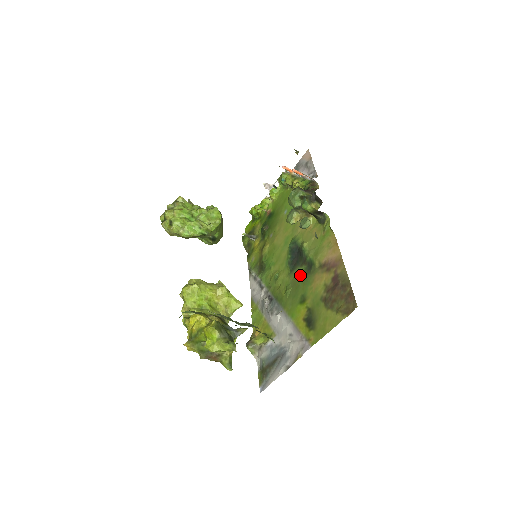
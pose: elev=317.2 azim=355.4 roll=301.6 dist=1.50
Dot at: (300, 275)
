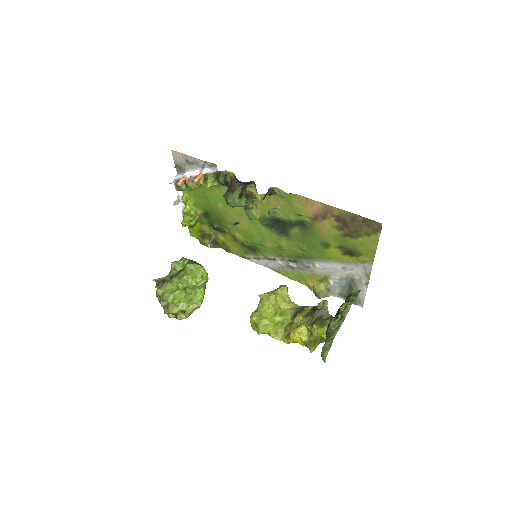
Dot at: (300, 234)
